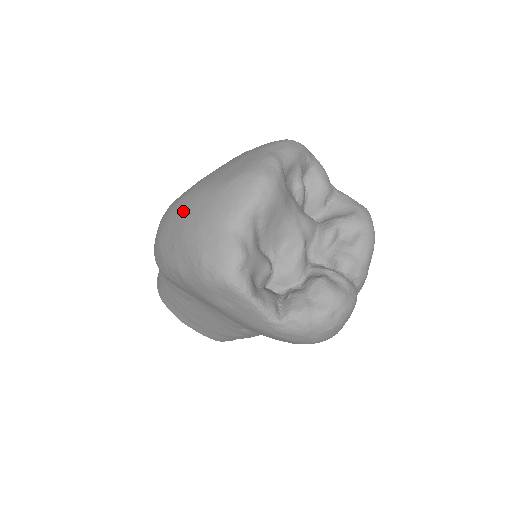
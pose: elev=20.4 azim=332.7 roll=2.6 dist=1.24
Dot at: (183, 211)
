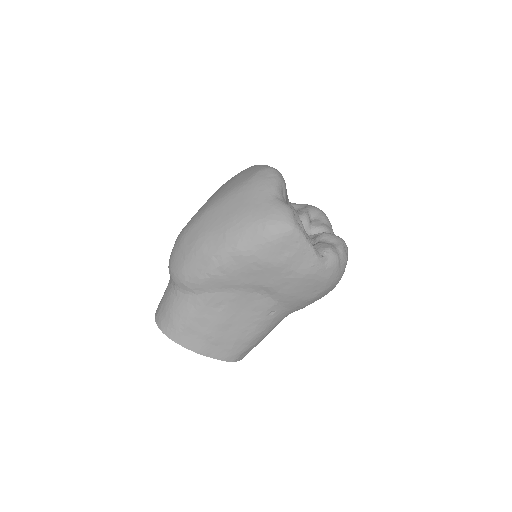
Dot at: (219, 211)
